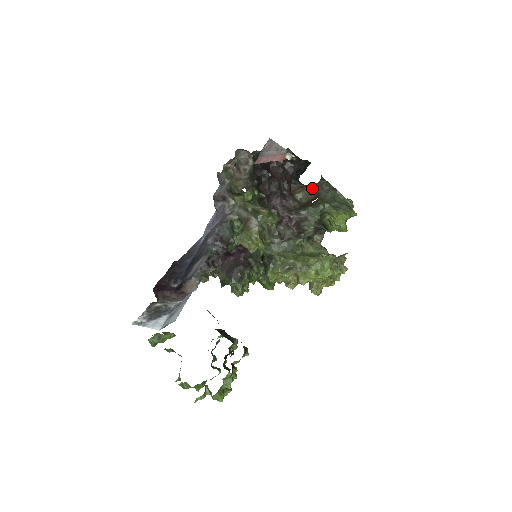
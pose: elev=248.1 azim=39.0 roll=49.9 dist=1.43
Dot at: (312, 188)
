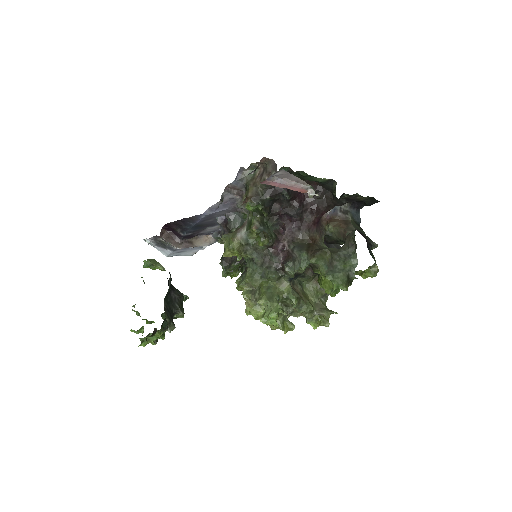
Dot at: (345, 231)
